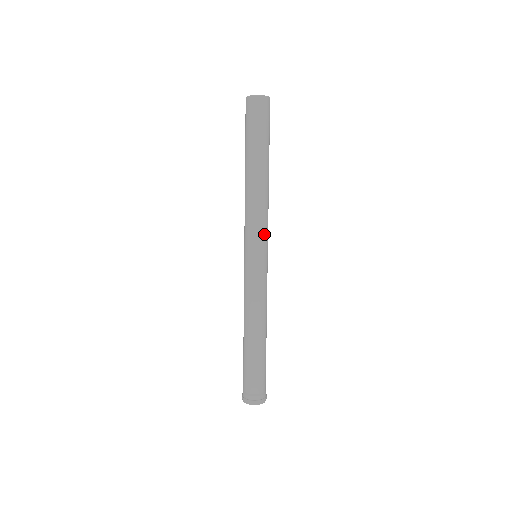
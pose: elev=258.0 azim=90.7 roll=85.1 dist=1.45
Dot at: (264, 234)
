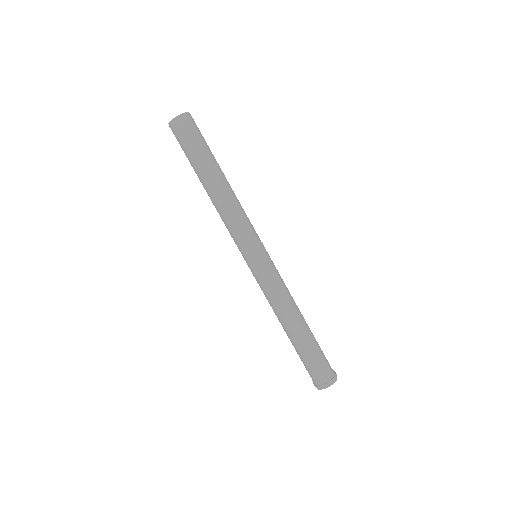
Dot at: (251, 233)
